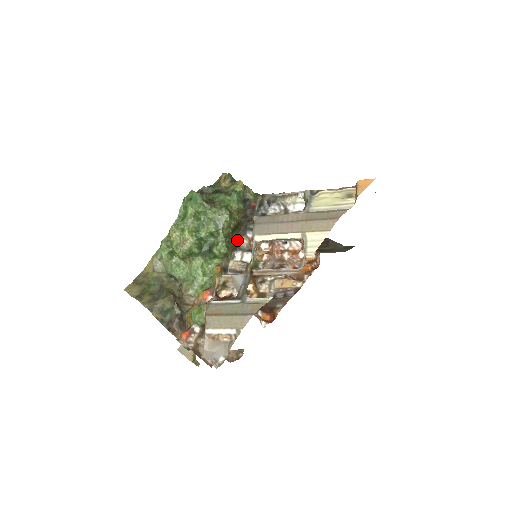
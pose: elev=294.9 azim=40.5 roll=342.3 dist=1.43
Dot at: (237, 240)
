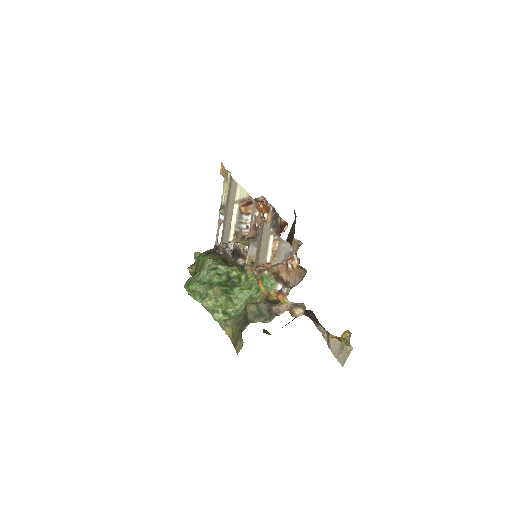
Dot at: (237, 266)
